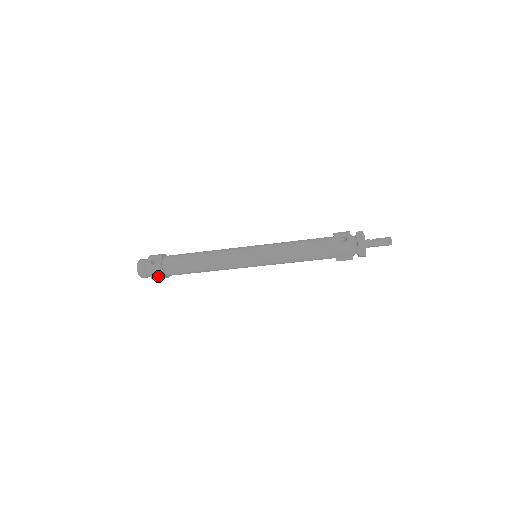
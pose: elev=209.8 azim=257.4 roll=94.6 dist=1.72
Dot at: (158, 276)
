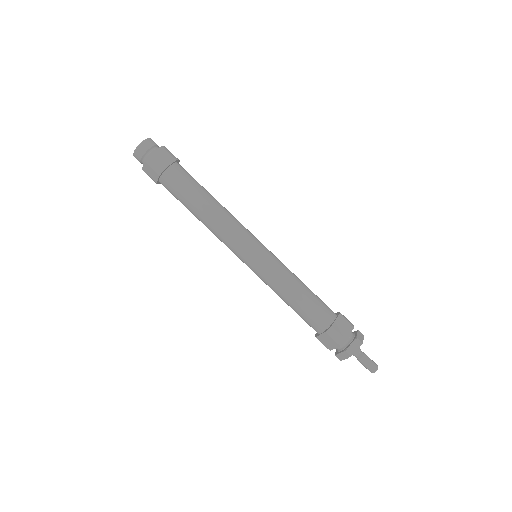
Dot at: (165, 157)
